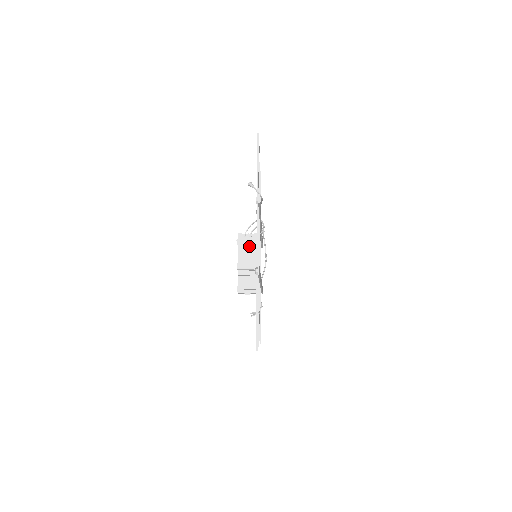
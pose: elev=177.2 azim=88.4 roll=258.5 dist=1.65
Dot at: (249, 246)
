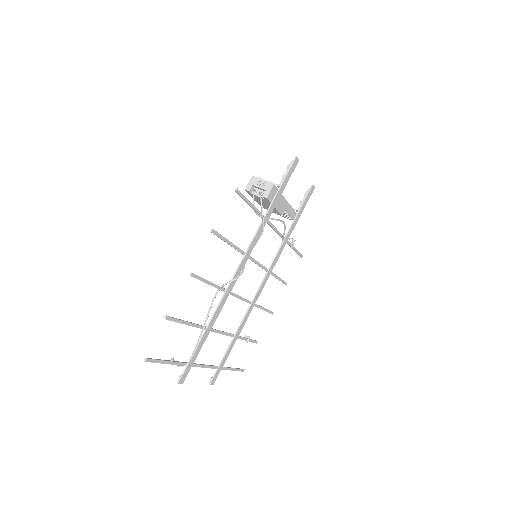
Dot at: (263, 201)
